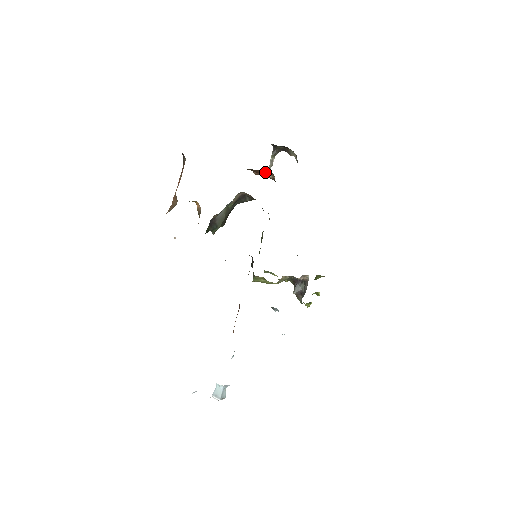
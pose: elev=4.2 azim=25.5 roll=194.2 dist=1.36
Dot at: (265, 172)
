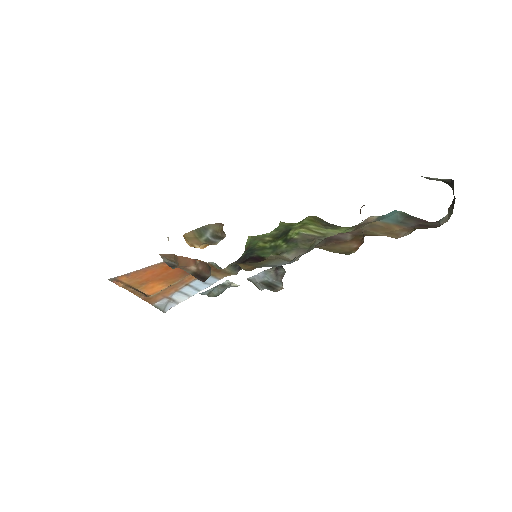
Dot at: (363, 230)
